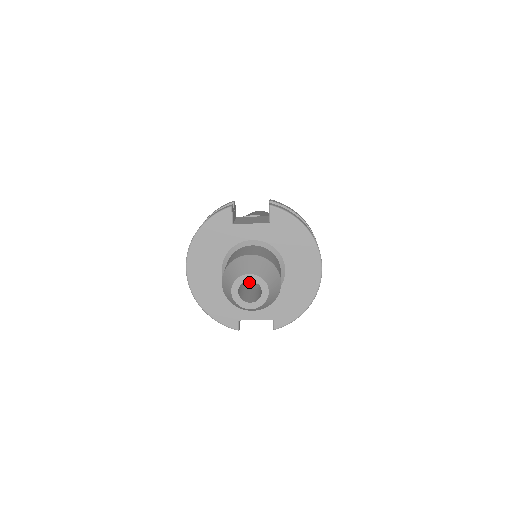
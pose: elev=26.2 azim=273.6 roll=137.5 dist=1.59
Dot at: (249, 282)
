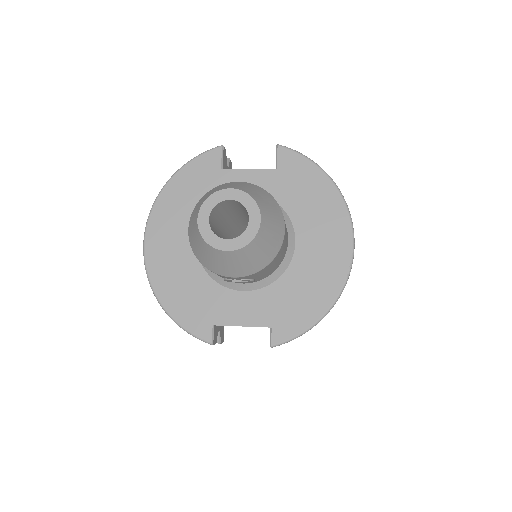
Dot at: occluded
